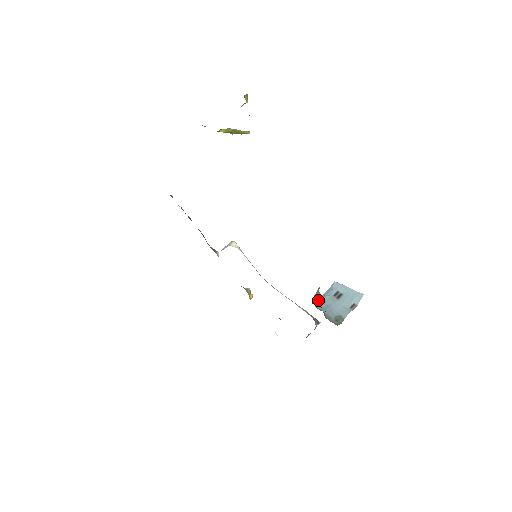
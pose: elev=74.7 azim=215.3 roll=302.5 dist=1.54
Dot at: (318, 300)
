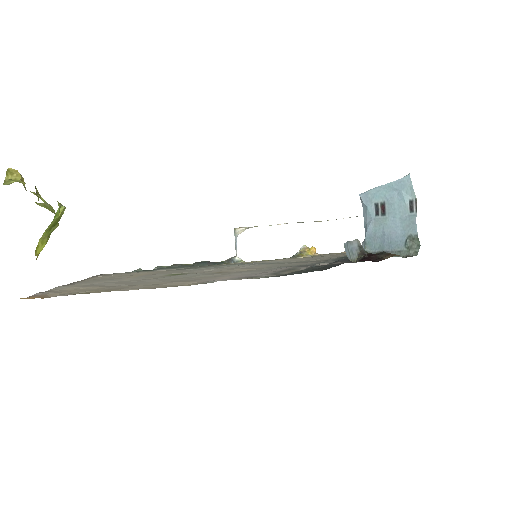
Dot at: (364, 242)
